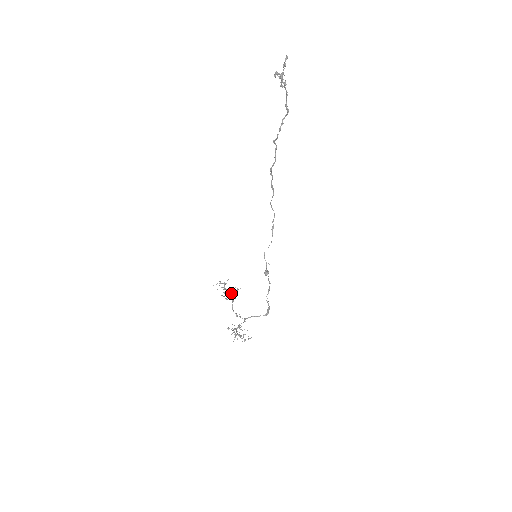
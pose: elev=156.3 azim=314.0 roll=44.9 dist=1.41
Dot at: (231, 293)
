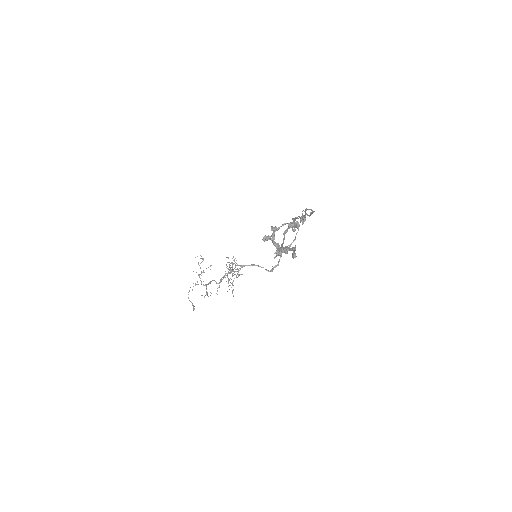
Dot at: (204, 285)
